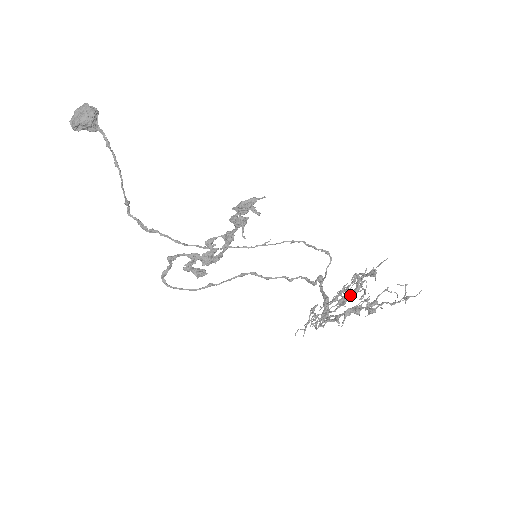
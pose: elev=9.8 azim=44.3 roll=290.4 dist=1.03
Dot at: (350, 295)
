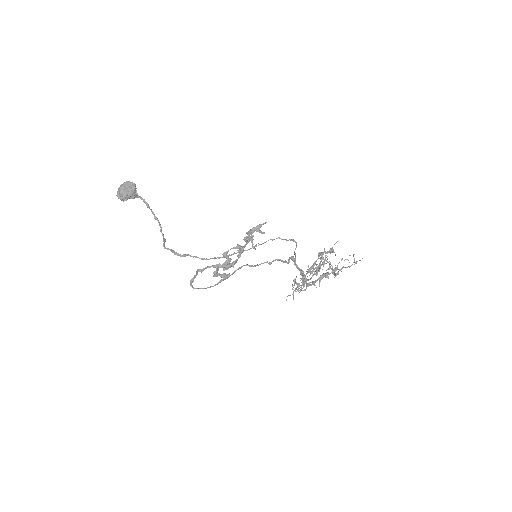
Dot at: occluded
